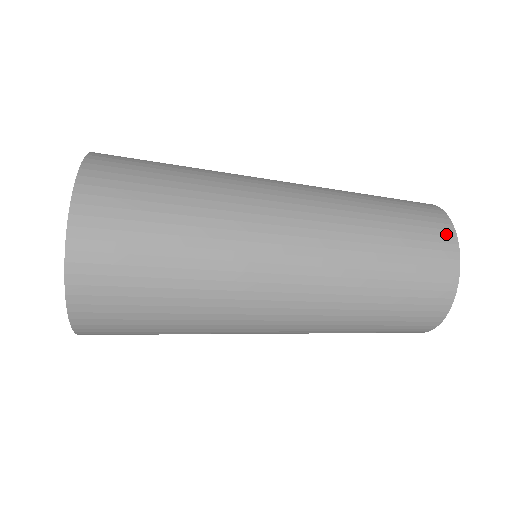
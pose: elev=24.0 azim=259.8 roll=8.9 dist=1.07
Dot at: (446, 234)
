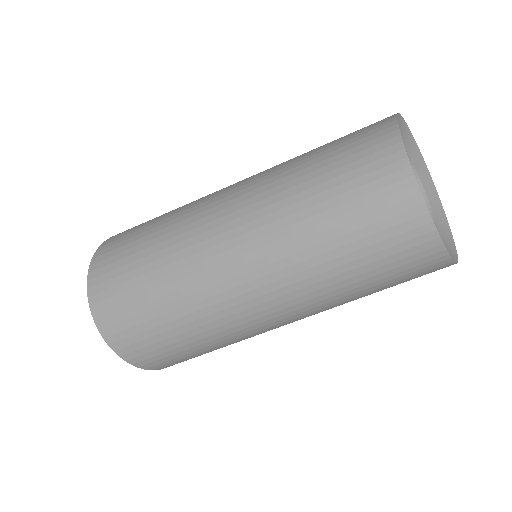
Dot at: occluded
